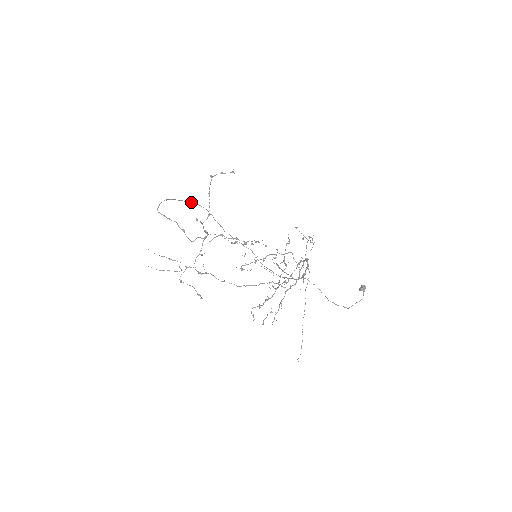
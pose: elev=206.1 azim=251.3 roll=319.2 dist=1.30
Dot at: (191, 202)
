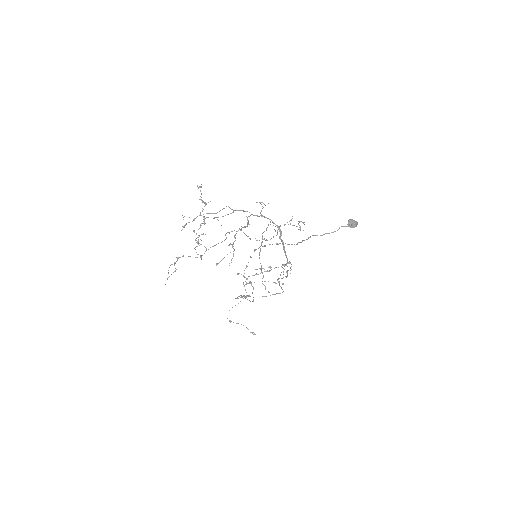
Dot at: (274, 294)
